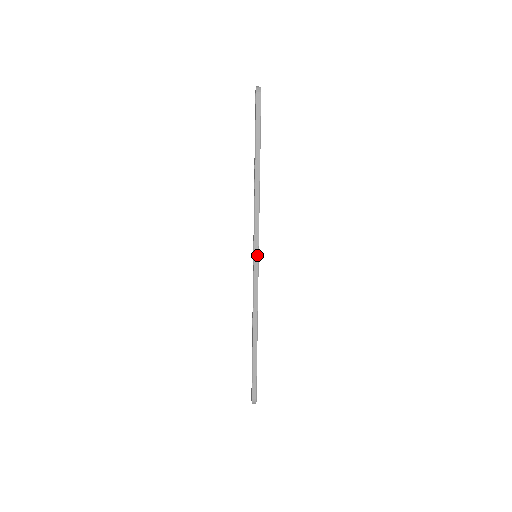
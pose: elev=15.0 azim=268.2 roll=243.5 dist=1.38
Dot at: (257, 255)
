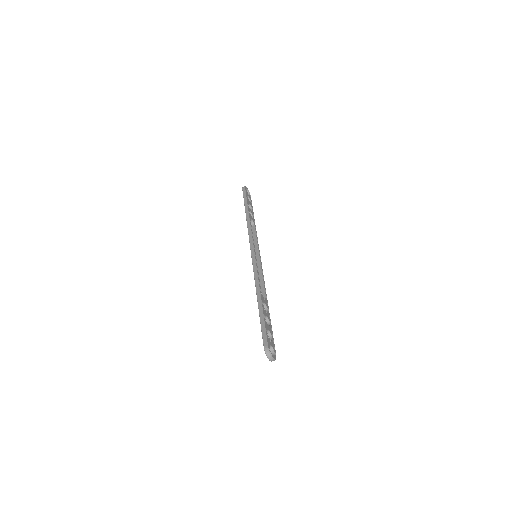
Dot at: (253, 249)
